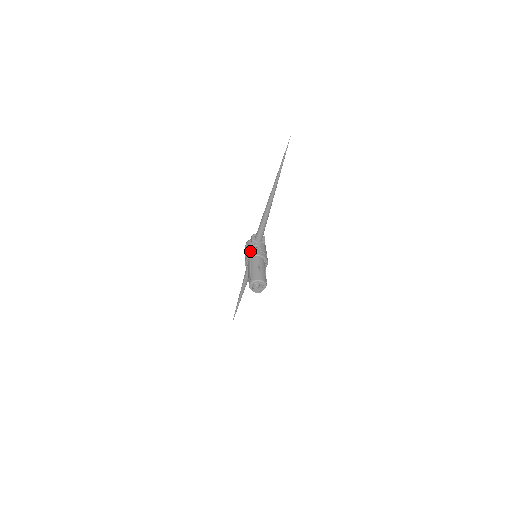
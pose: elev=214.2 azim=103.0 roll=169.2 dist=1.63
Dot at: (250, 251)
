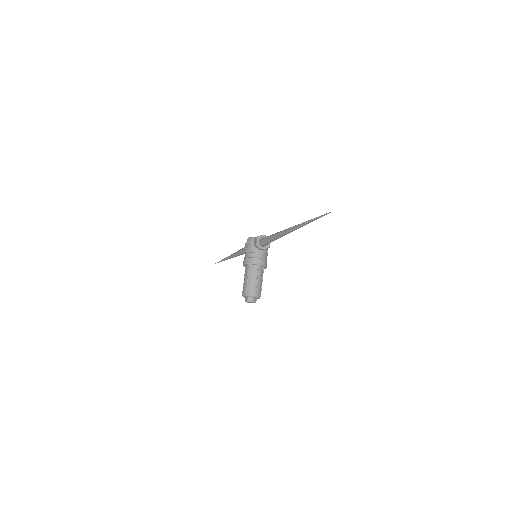
Dot at: (251, 255)
